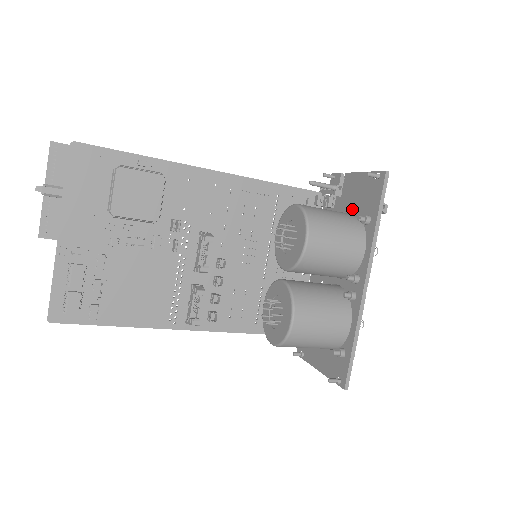
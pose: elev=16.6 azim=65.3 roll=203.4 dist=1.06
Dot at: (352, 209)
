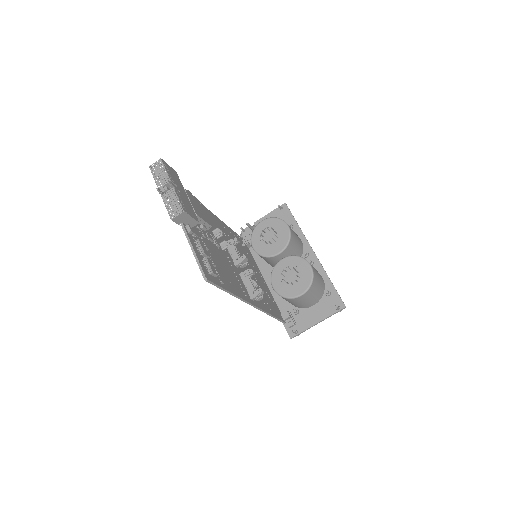
Dot at: occluded
